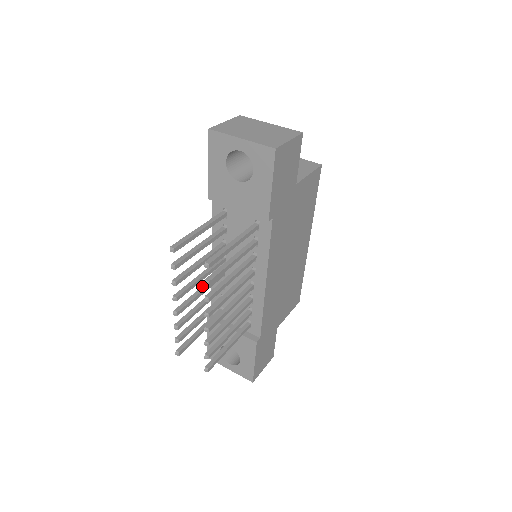
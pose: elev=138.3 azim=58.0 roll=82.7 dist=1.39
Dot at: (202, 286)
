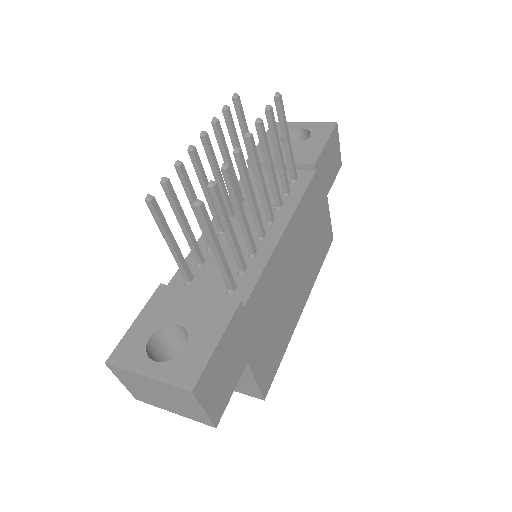
Dot at: occluded
